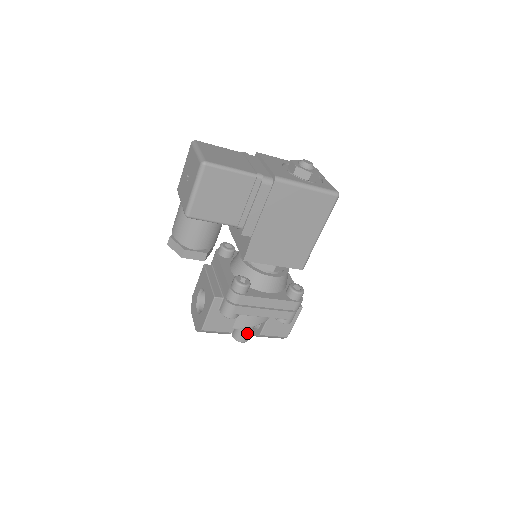
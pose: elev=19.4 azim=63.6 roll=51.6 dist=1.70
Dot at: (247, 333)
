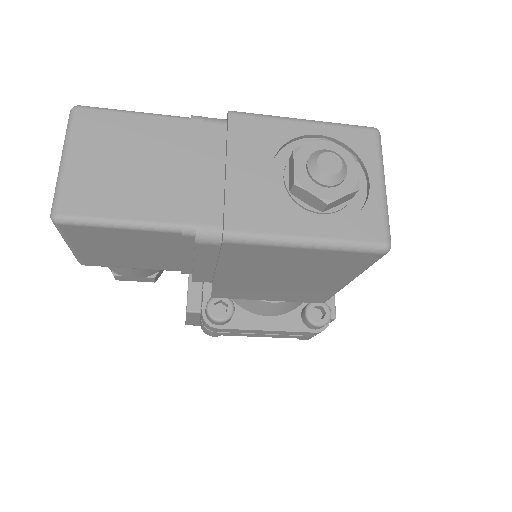
Dot at: occluded
